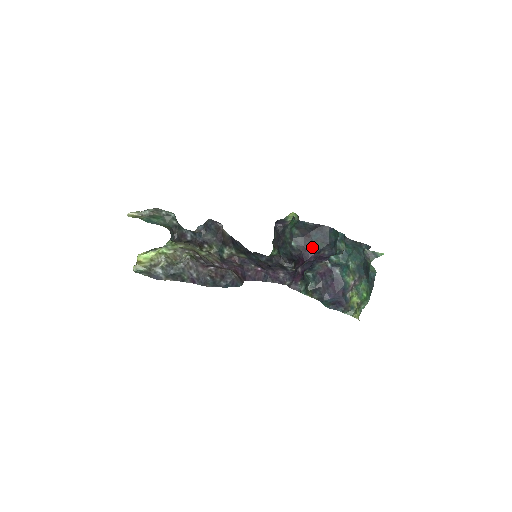
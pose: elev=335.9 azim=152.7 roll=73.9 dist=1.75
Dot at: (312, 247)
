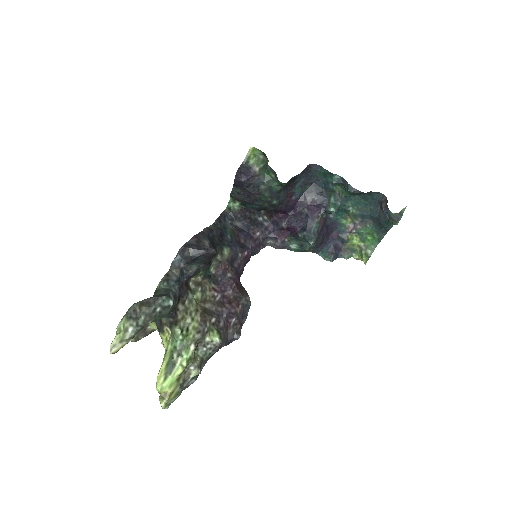
Dot at: (295, 195)
